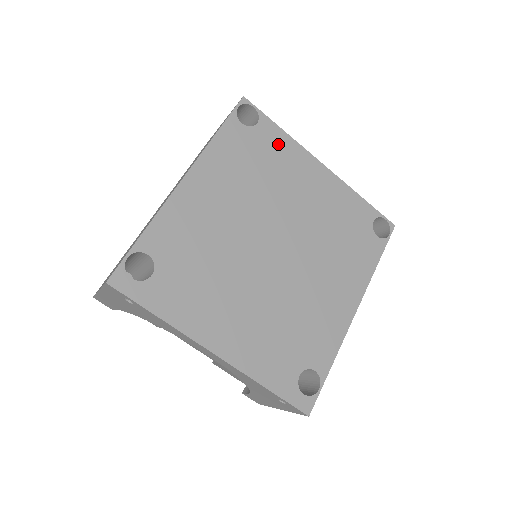
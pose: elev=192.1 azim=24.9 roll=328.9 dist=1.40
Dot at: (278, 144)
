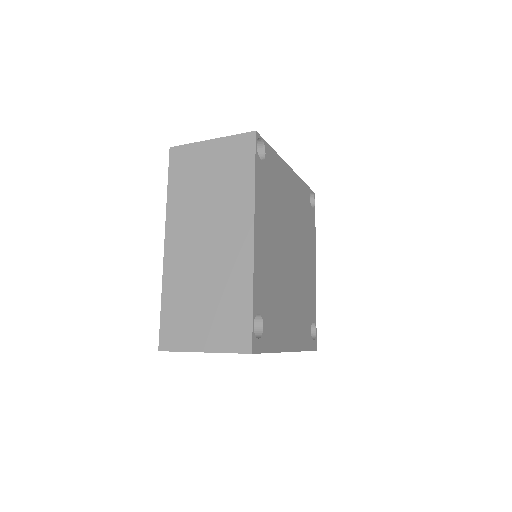
Dot at: (275, 166)
